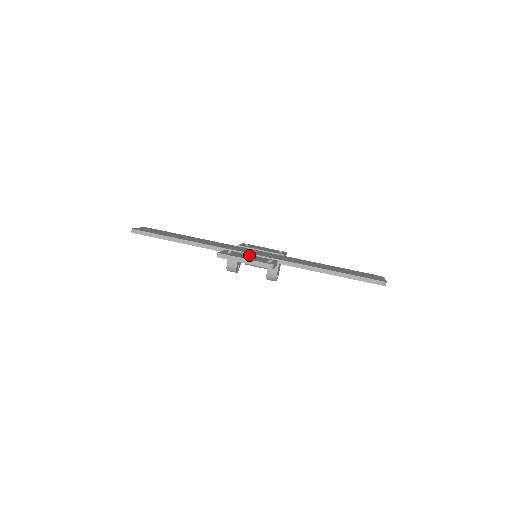
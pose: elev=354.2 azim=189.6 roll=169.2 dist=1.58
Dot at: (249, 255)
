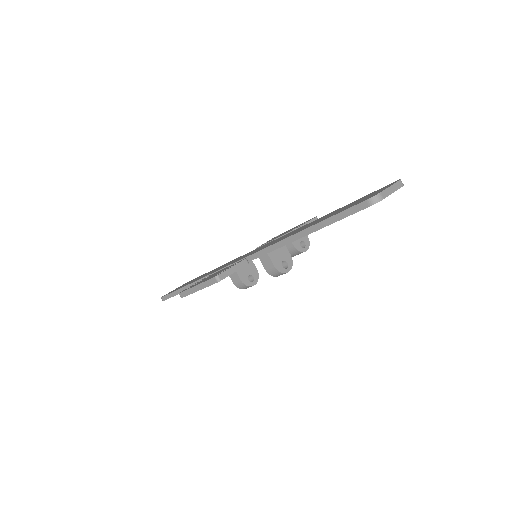
Dot at: (220, 270)
